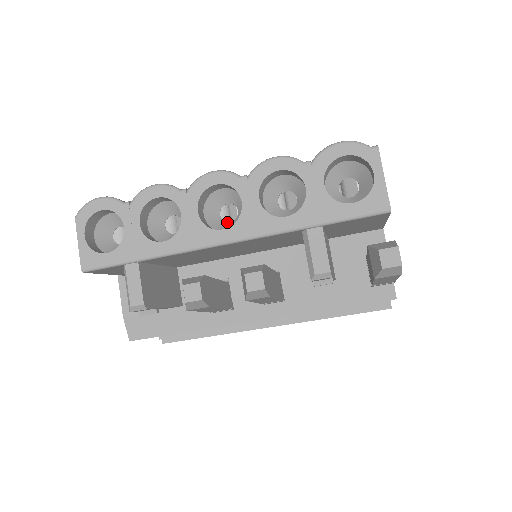
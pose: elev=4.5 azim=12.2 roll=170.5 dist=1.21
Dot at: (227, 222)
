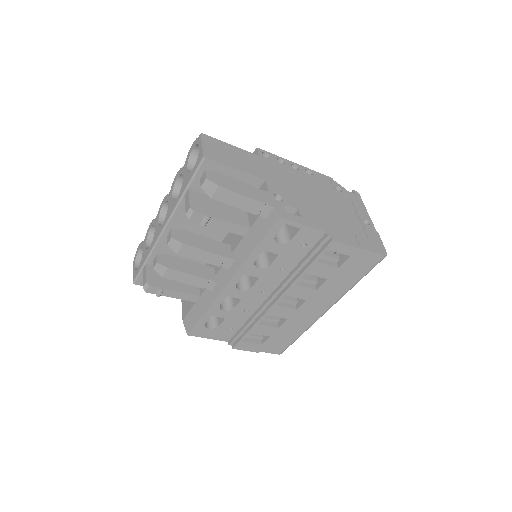
Dot at: occluded
